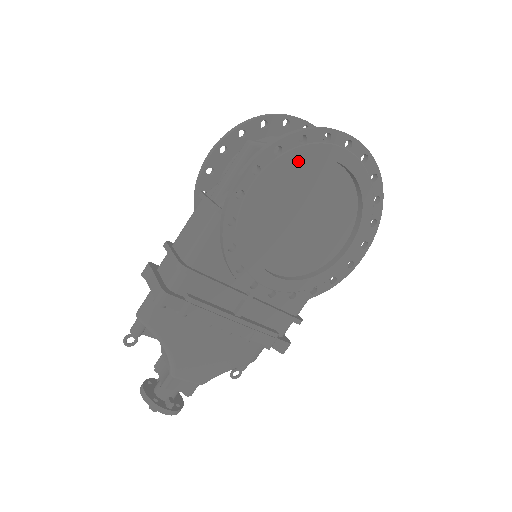
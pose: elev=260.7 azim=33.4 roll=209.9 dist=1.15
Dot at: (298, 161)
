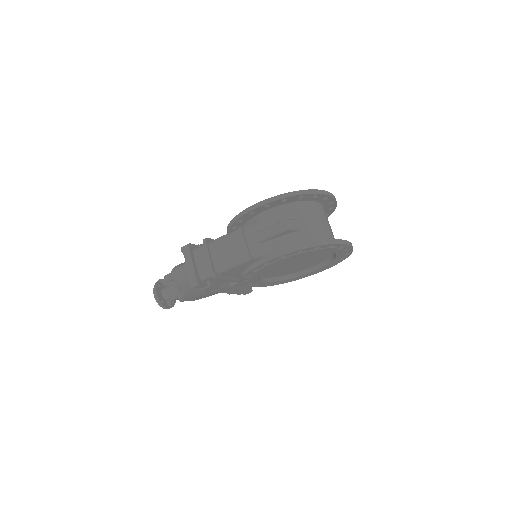
Dot at: occluded
